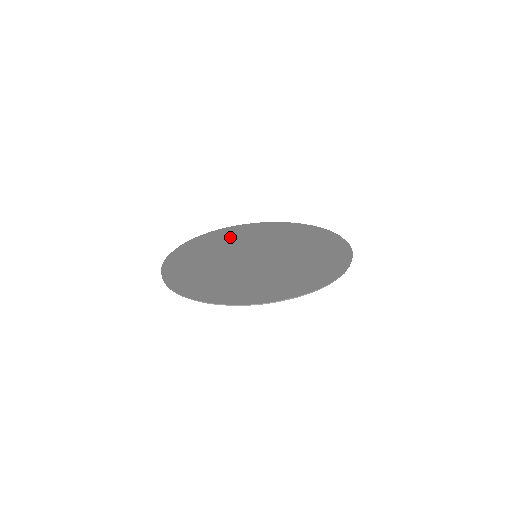
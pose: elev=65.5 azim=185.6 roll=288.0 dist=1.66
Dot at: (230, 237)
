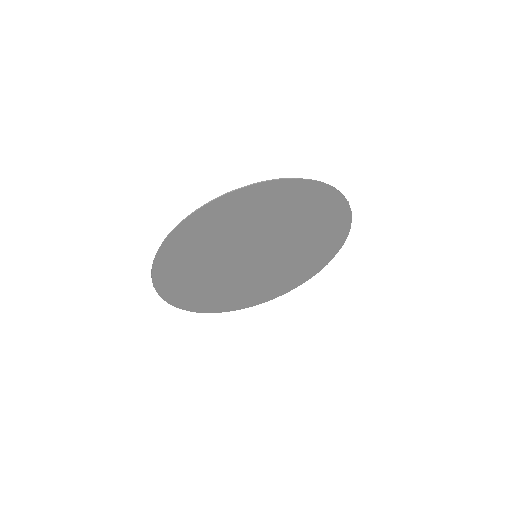
Dot at: (221, 294)
